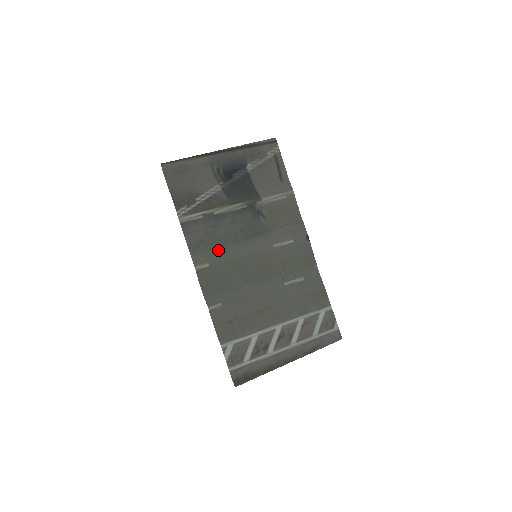
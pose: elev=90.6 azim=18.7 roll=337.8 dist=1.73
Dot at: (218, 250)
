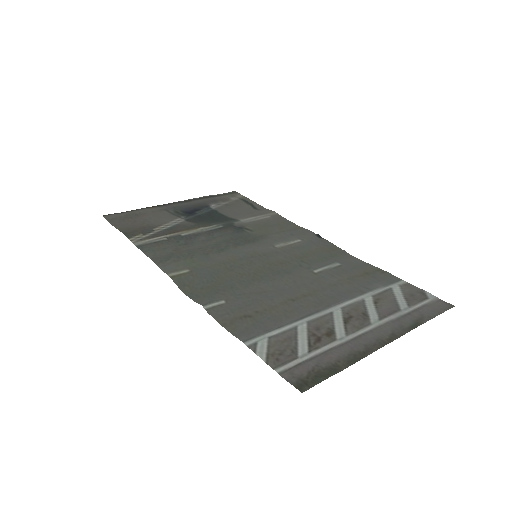
Dot at: (198, 258)
